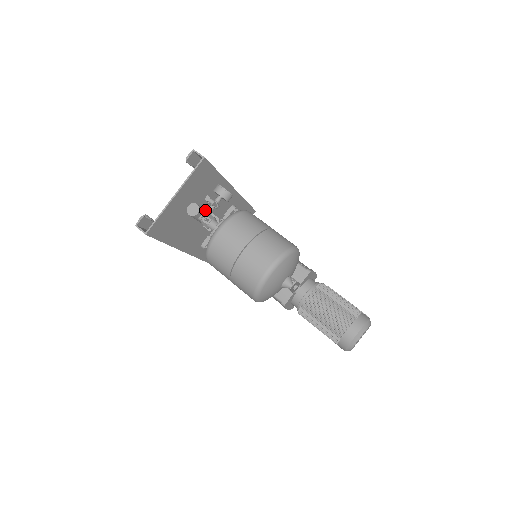
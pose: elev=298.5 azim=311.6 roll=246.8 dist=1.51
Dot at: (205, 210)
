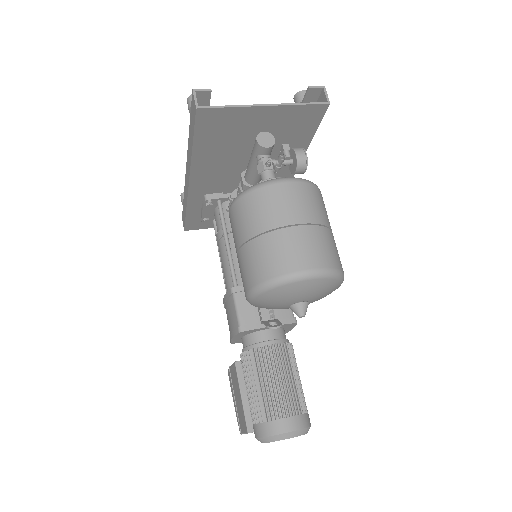
Dot at: occluded
